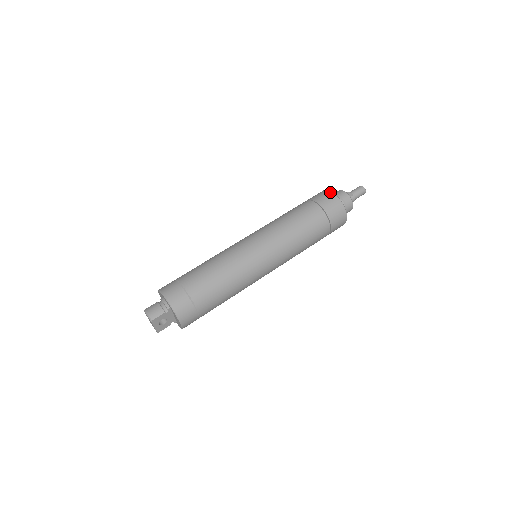
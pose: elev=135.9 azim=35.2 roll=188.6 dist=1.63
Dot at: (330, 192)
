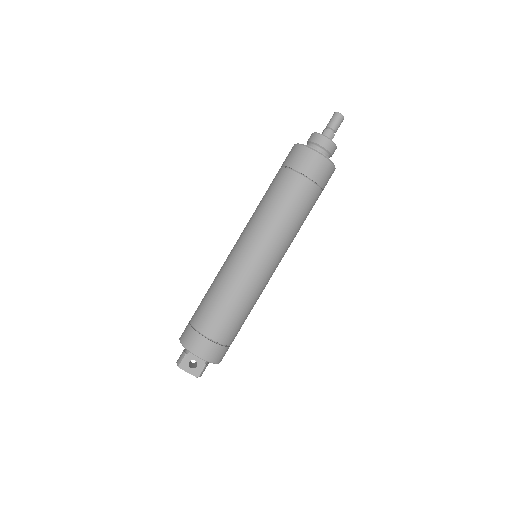
Dot at: (292, 147)
